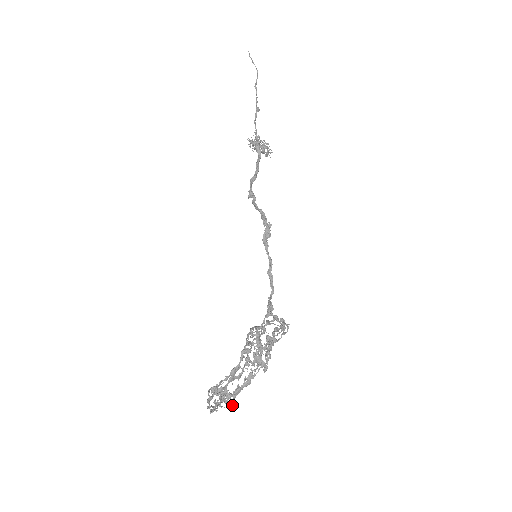
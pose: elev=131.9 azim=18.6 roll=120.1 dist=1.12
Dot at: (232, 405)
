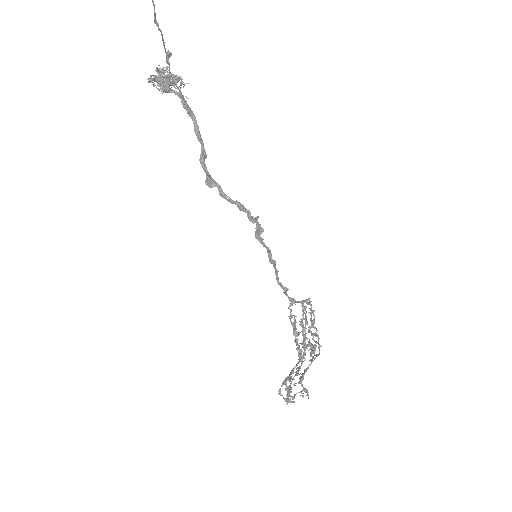
Dot at: (308, 394)
